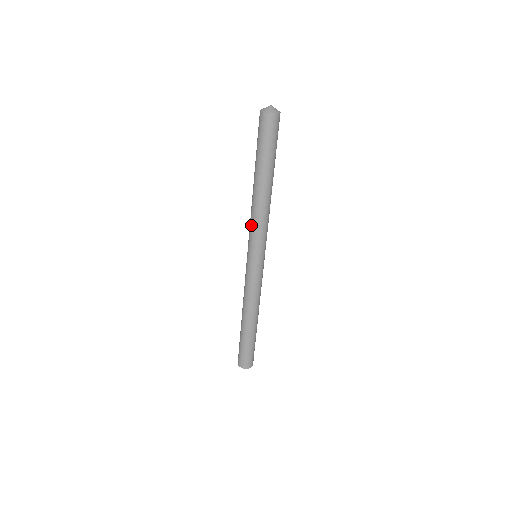
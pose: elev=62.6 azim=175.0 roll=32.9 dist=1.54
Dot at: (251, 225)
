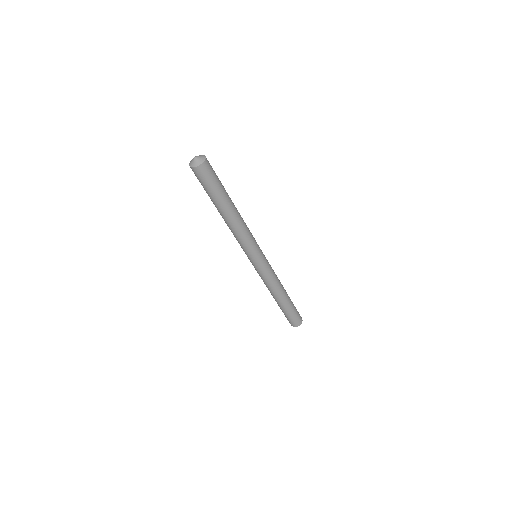
Dot at: occluded
